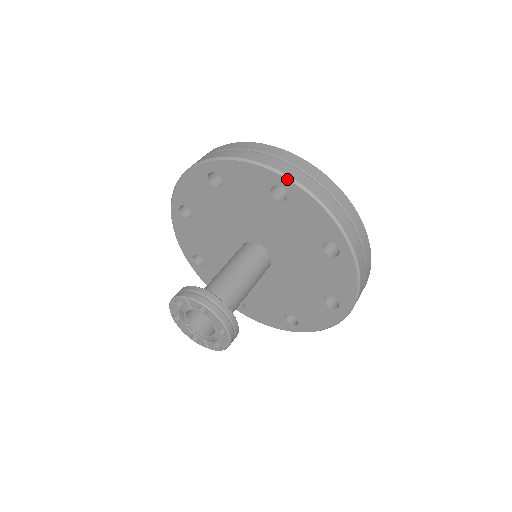
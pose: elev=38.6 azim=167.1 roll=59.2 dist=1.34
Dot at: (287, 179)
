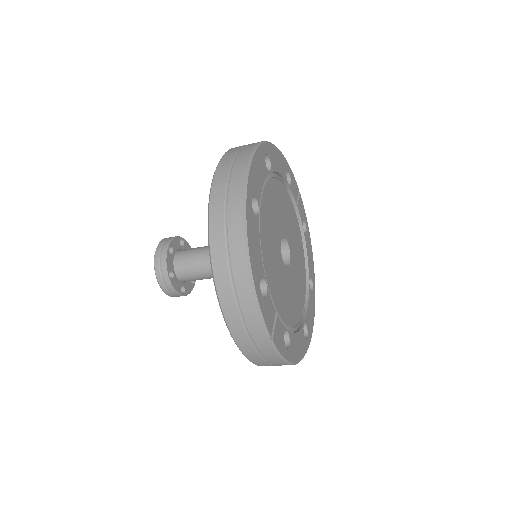
Dot at: (219, 304)
